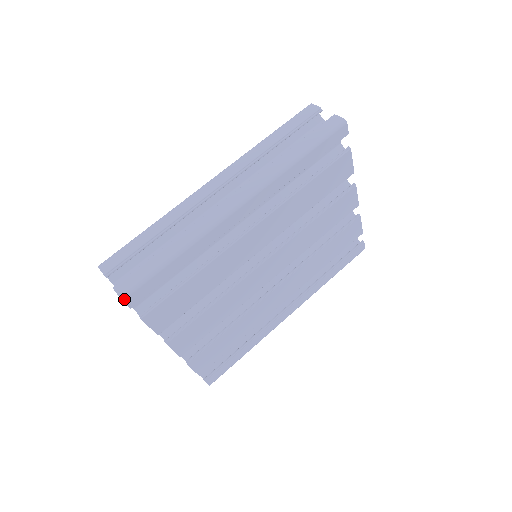
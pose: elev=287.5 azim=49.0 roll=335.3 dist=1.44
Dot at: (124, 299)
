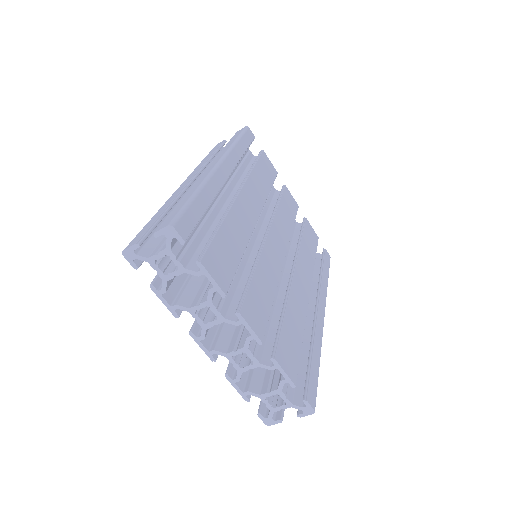
Dot at: (174, 226)
